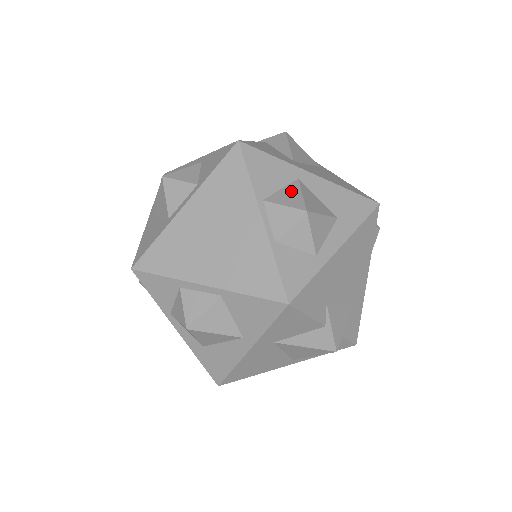
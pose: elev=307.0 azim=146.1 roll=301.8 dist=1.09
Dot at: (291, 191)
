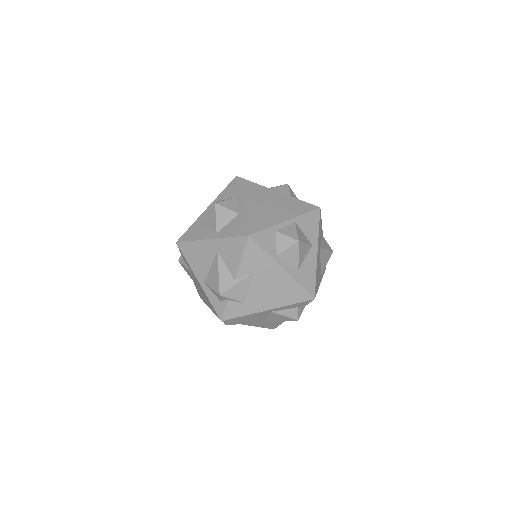
Dot at: occluded
